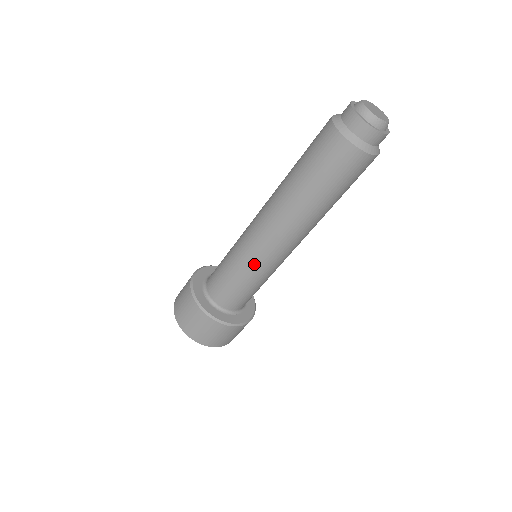
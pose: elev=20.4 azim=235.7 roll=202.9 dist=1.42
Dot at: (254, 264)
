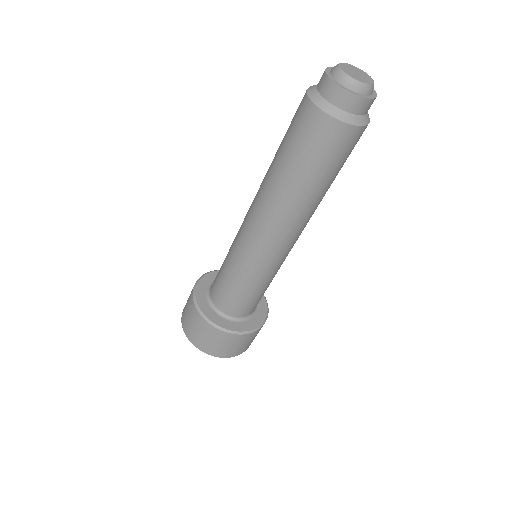
Dot at: (253, 267)
